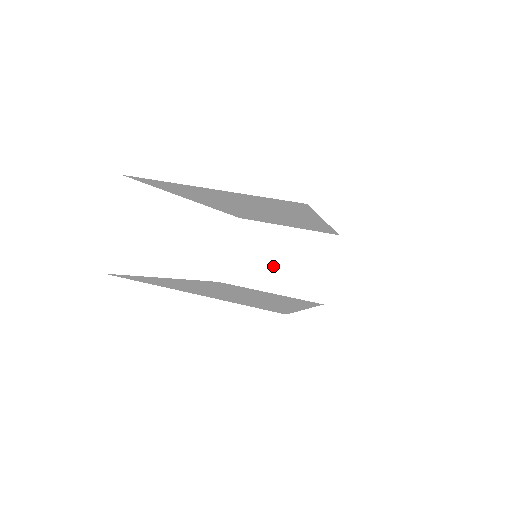
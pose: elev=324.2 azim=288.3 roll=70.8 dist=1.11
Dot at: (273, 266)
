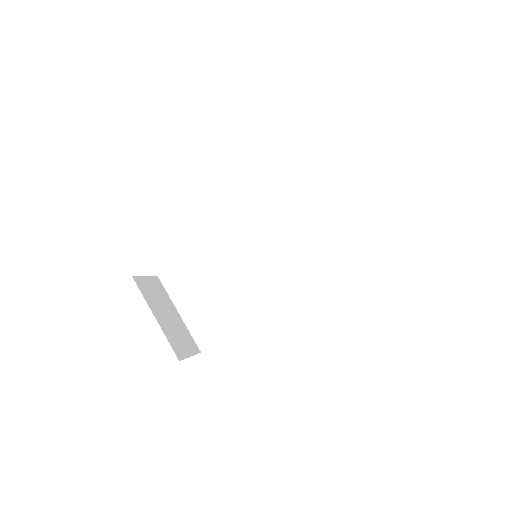
Dot at: occluded
